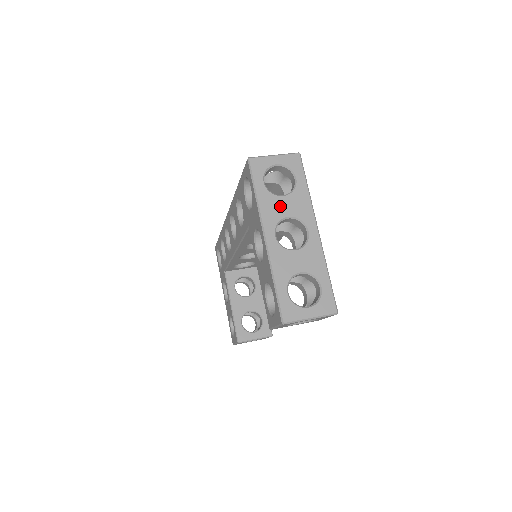
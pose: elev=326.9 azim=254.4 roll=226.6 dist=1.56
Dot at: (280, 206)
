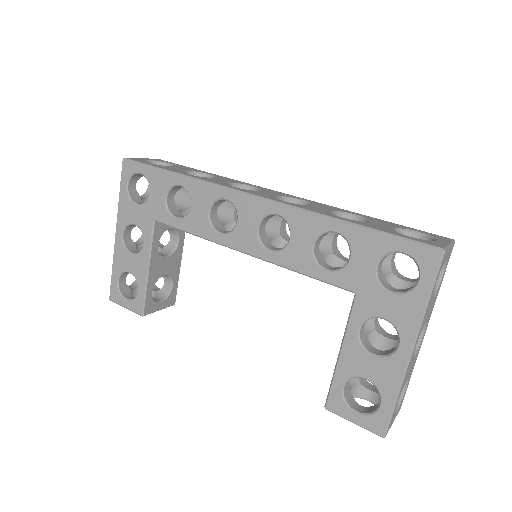
Dot at: (429, 310)
